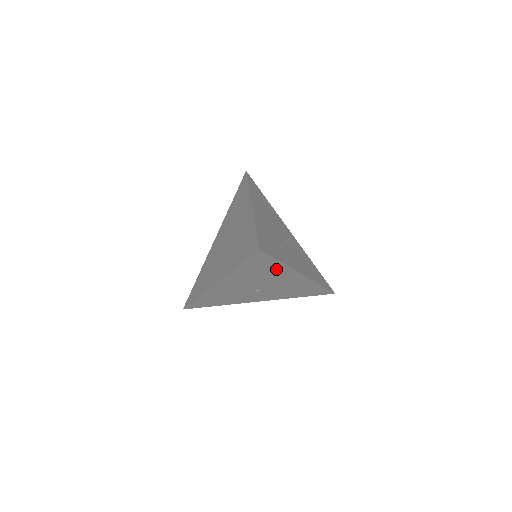
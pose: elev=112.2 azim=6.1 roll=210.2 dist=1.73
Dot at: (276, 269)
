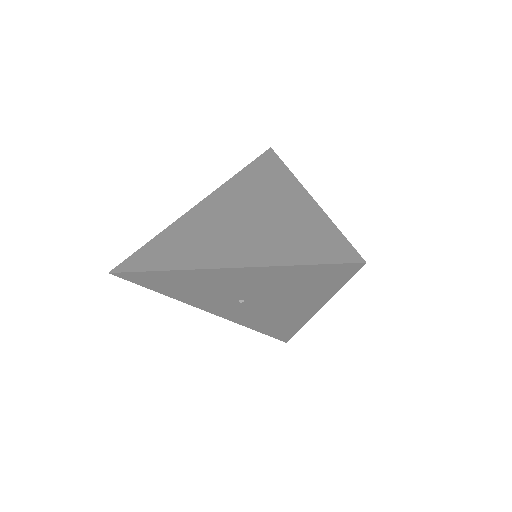
Dot at: (316, 291)
